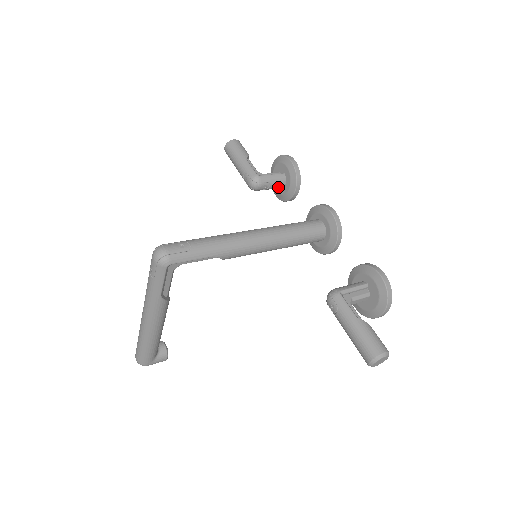
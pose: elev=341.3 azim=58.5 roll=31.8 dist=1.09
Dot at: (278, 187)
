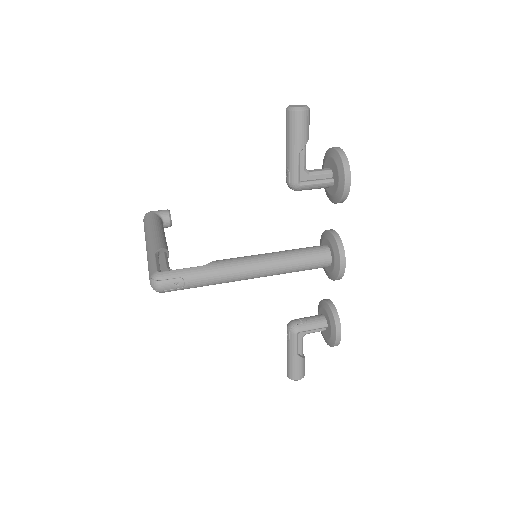
Dot at: occluded
